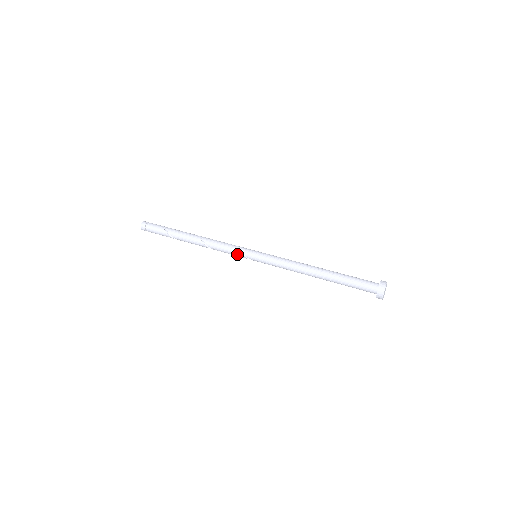
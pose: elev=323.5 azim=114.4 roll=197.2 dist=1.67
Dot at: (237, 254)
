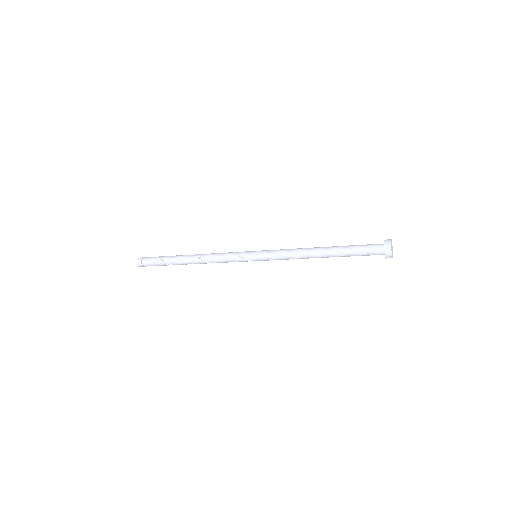
Dot at: (237, 260)
